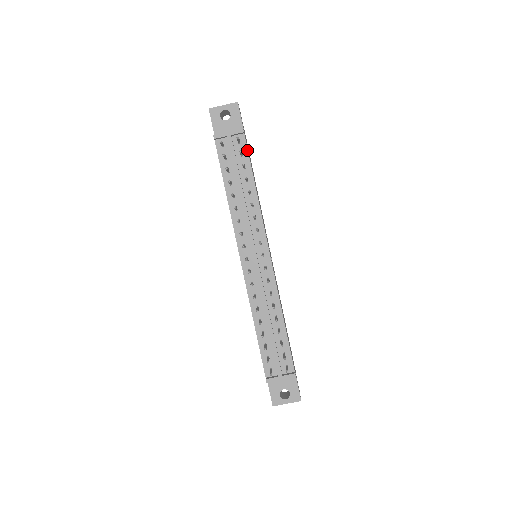
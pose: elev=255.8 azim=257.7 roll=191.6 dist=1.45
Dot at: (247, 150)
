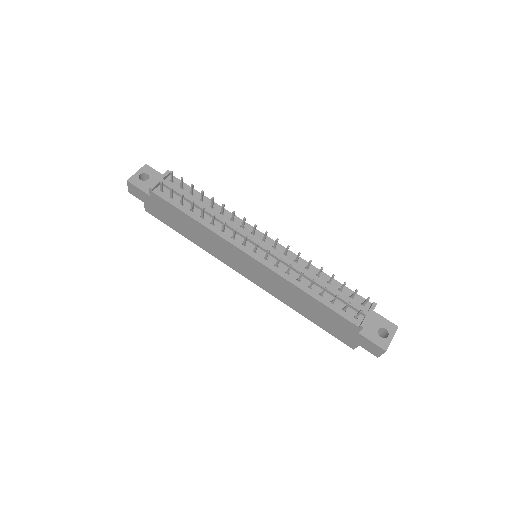
Dot at: (183, 183)
